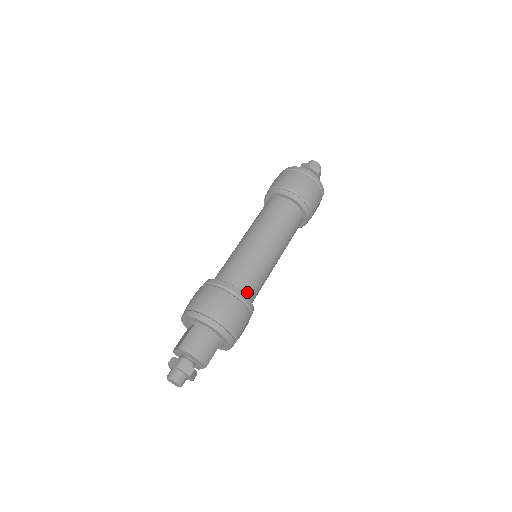
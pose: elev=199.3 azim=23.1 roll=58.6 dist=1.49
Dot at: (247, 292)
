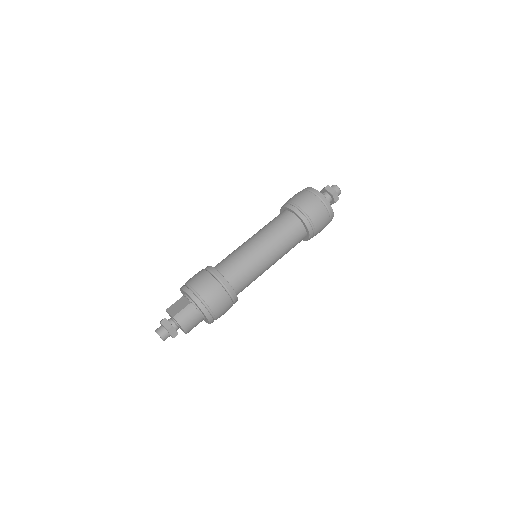
Dot at: (238, 290)
